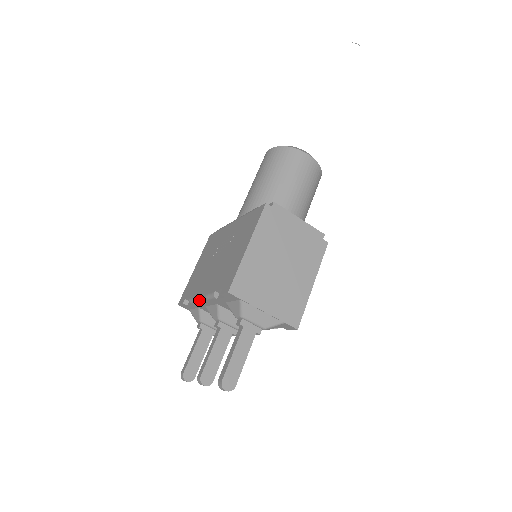
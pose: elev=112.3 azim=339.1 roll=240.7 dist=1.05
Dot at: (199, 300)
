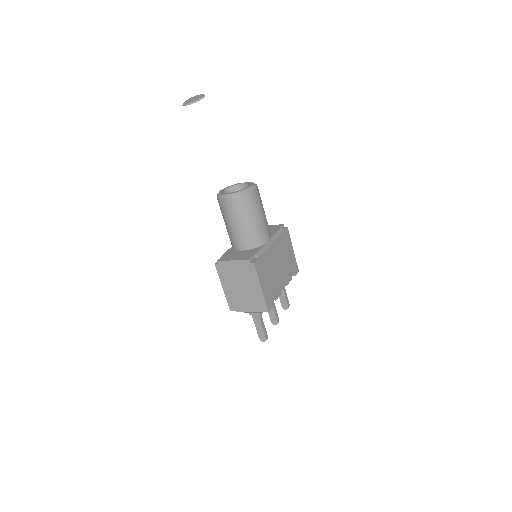
Dot at: occluded
